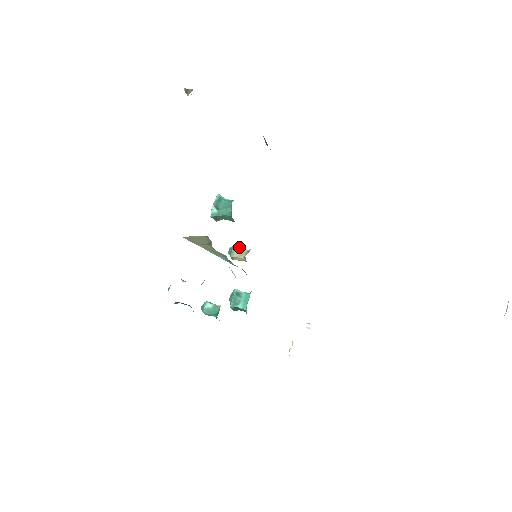
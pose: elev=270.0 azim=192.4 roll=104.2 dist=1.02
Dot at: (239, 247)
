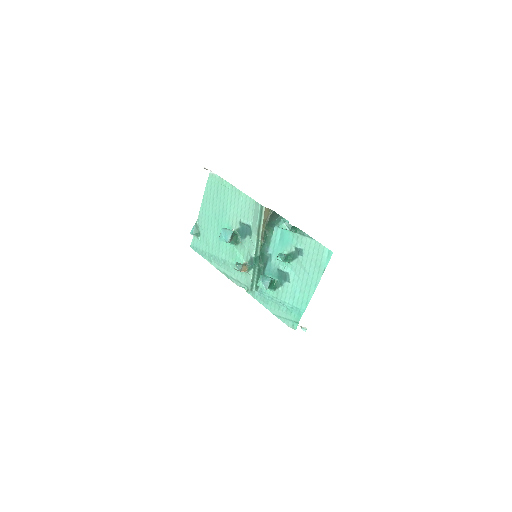
Dot at: occluded
